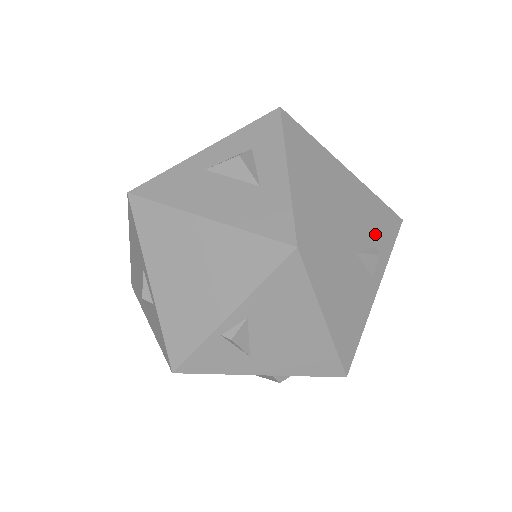
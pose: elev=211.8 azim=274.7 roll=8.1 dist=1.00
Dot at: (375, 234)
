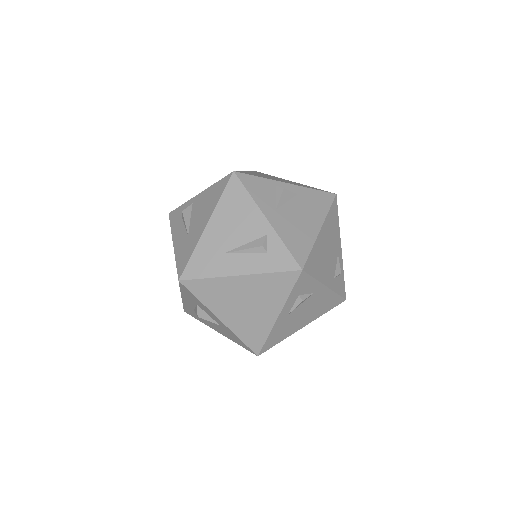
Dot at: (290, 299)
